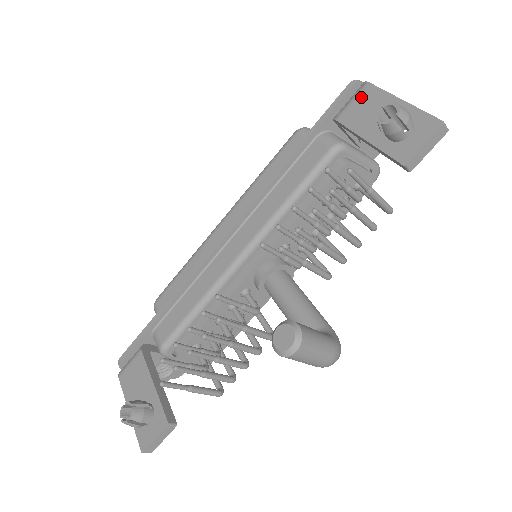
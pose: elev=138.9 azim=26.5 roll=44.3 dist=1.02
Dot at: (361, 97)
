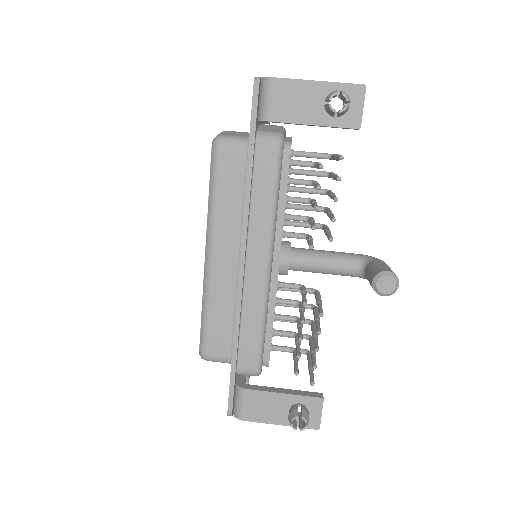
Dot at: (277, 93)
